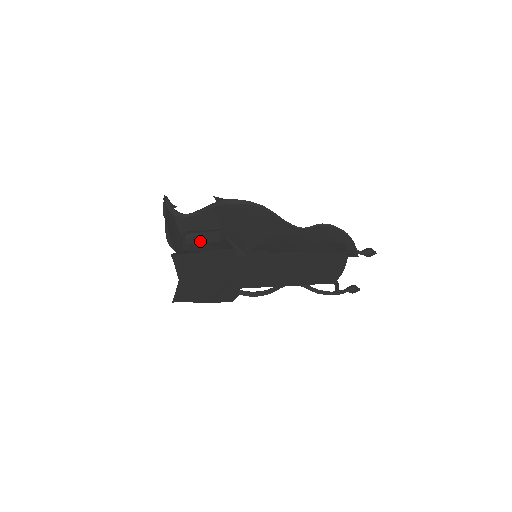
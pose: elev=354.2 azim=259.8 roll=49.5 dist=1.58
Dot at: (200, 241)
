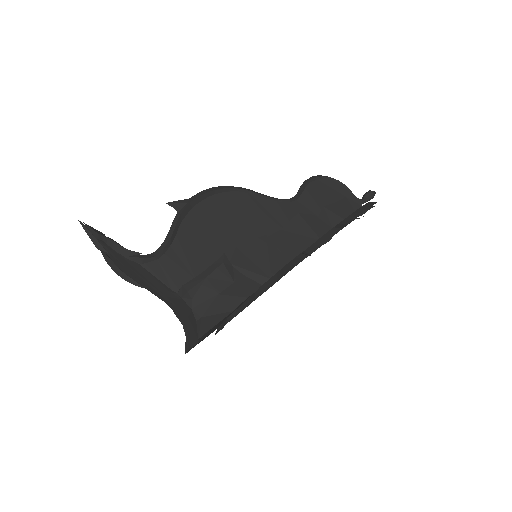
Dot at: (212, 294)
